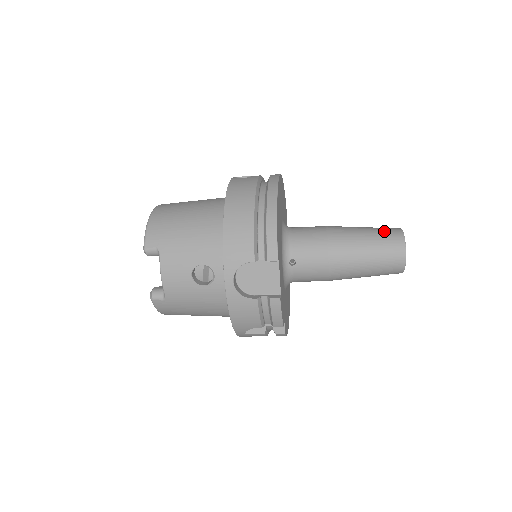
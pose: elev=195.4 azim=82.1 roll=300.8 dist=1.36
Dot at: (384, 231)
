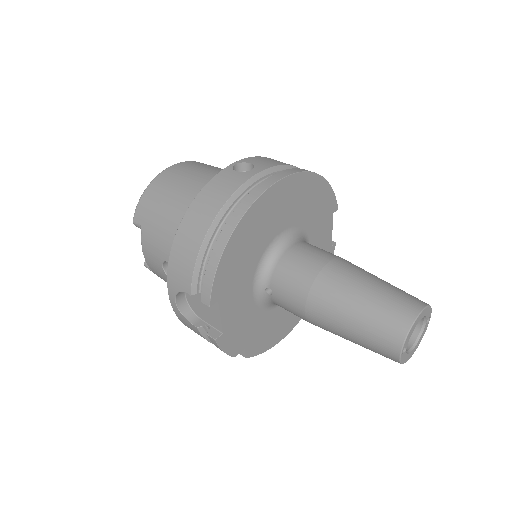
Dot at: (390, 305)
